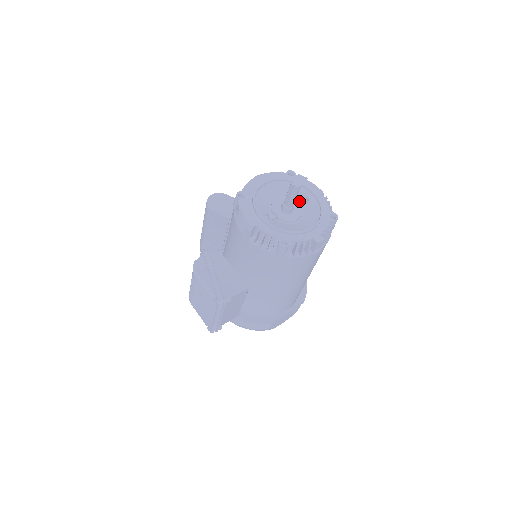
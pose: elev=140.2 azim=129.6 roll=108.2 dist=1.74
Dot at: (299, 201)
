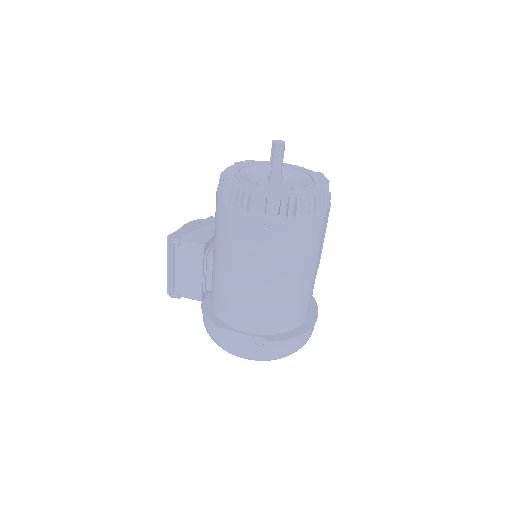
Dot at: (296, 186)
